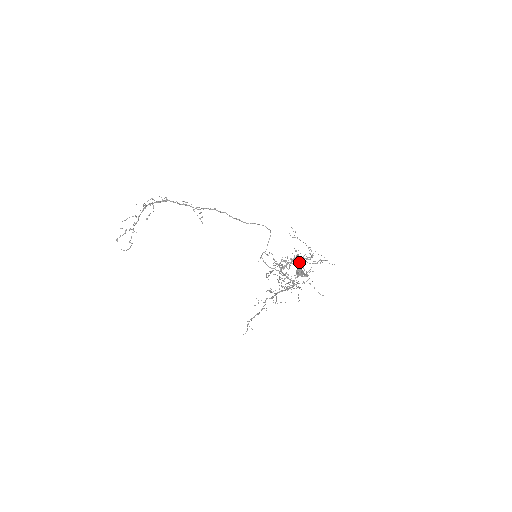
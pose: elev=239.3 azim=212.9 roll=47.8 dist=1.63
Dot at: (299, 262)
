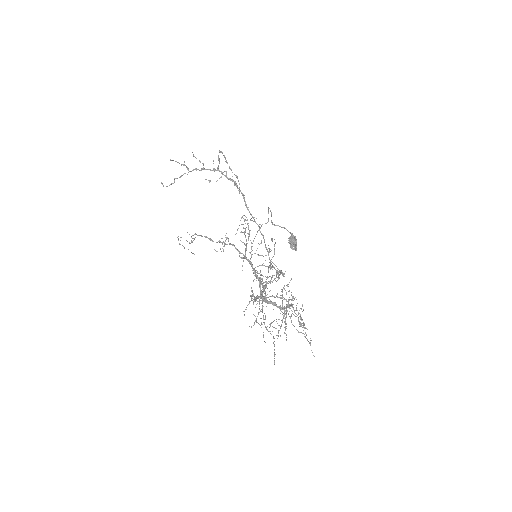
Dot at: occluded
